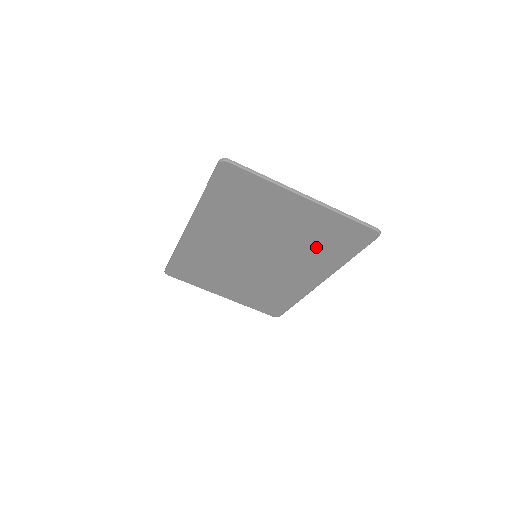
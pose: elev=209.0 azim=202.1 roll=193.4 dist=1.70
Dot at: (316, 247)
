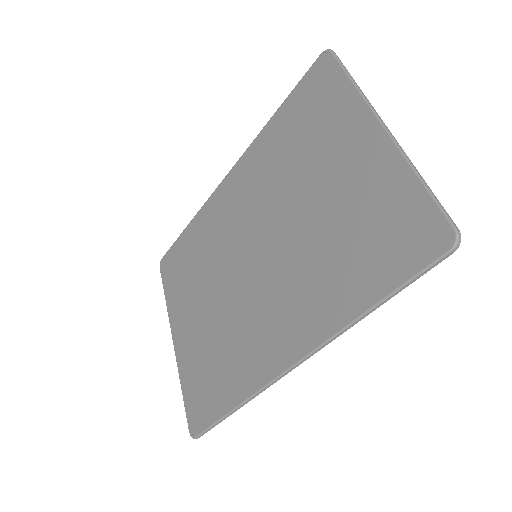
Dot at: (337, 253)
